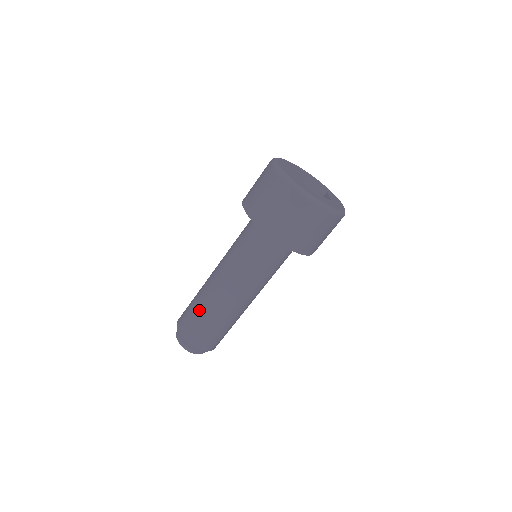
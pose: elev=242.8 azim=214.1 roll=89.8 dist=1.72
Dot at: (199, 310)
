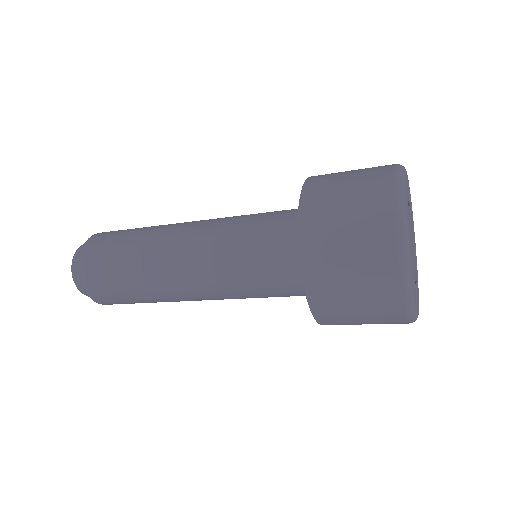
Dot at: (129, 276)
